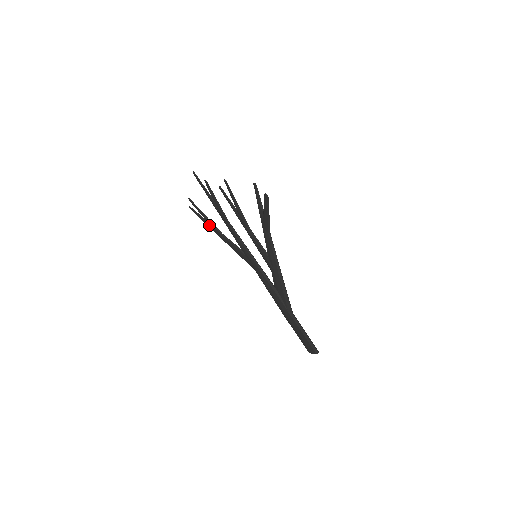
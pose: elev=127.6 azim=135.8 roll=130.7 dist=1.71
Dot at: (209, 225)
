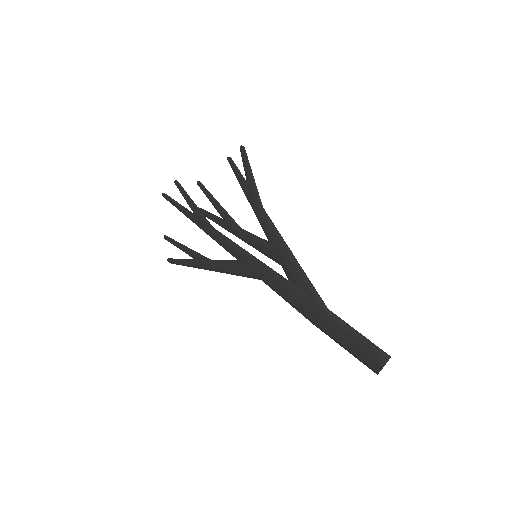
Dot at: (193, 262)
